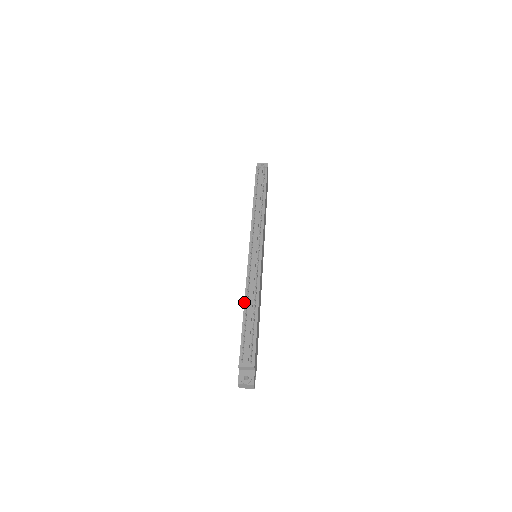
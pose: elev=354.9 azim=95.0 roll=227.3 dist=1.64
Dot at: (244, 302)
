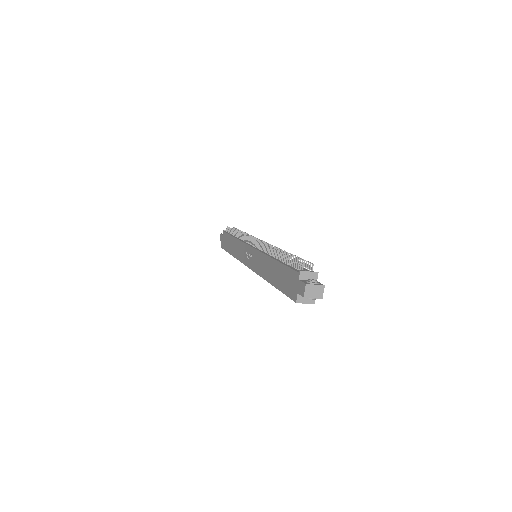
Dot at: (270, 257)
